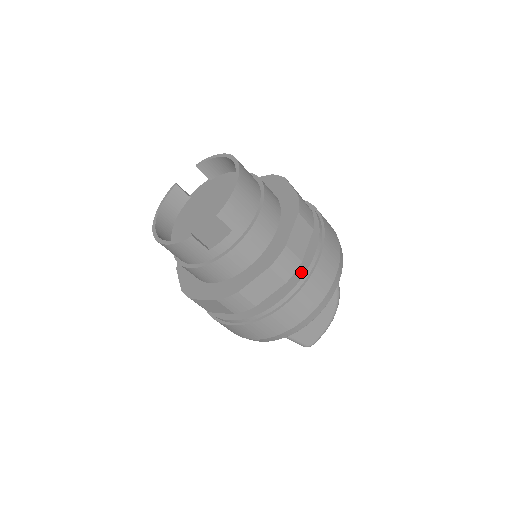
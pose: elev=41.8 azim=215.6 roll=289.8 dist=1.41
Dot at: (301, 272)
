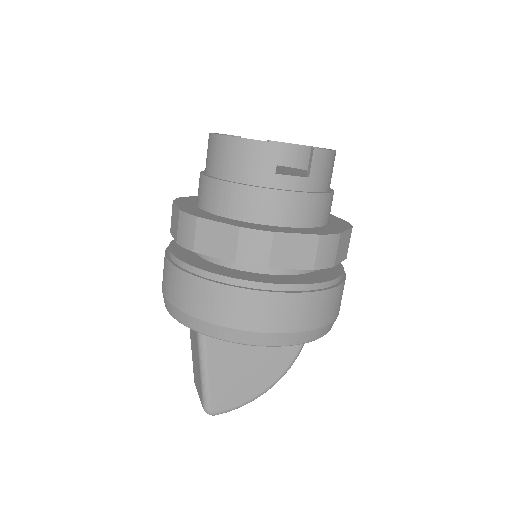
Dot at: (323, 279)
